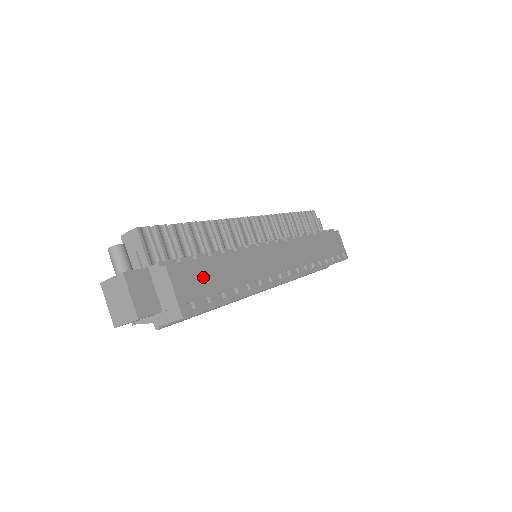
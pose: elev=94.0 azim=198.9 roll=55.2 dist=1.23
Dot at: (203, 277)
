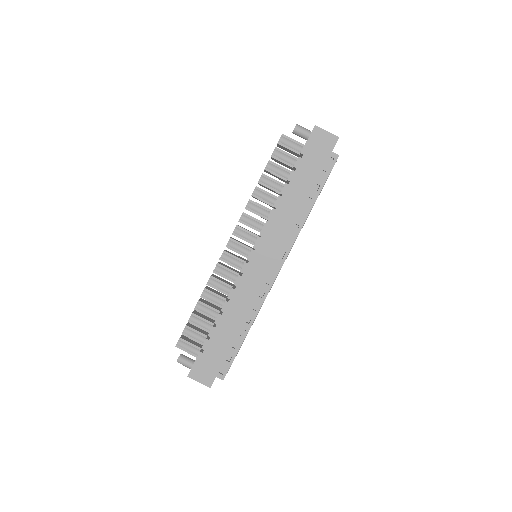
Dot at: (218, 348)
